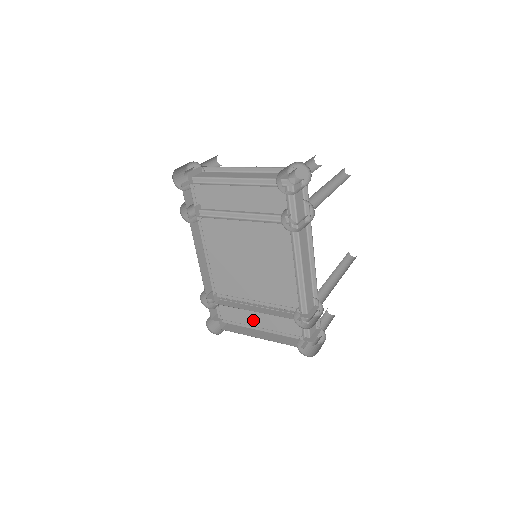
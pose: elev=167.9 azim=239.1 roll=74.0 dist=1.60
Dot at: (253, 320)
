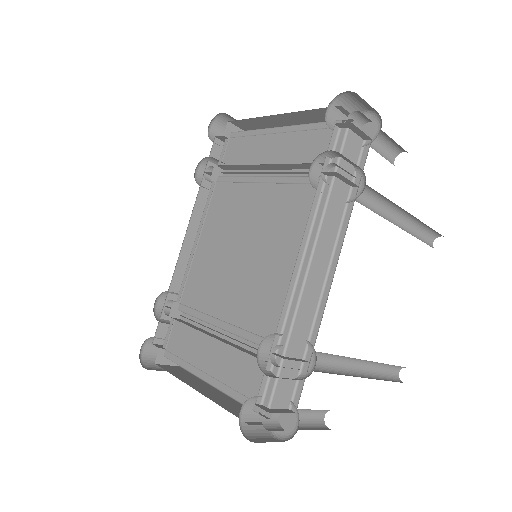
Dot at: (204, 361)
